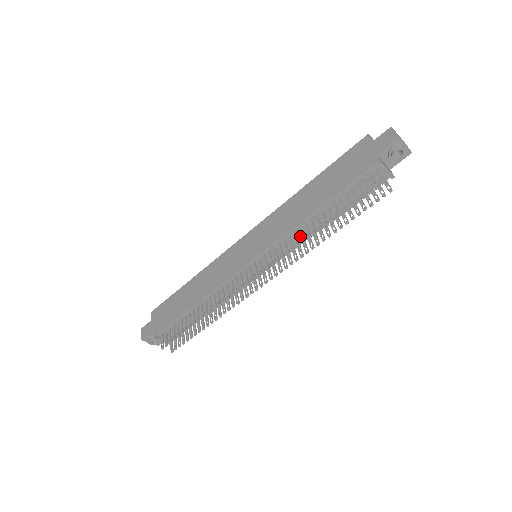
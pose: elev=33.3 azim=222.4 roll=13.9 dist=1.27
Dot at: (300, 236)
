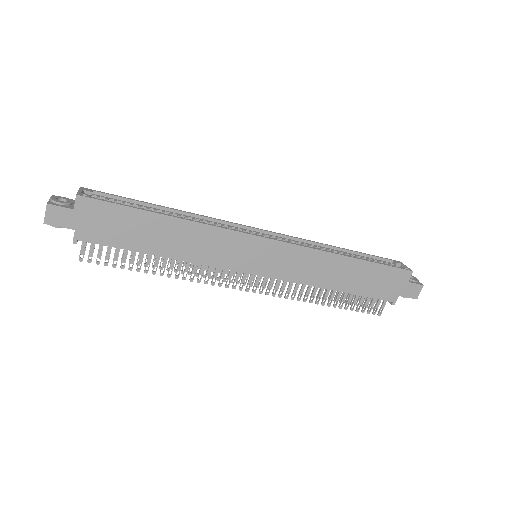
Dot at: (307, 294)
